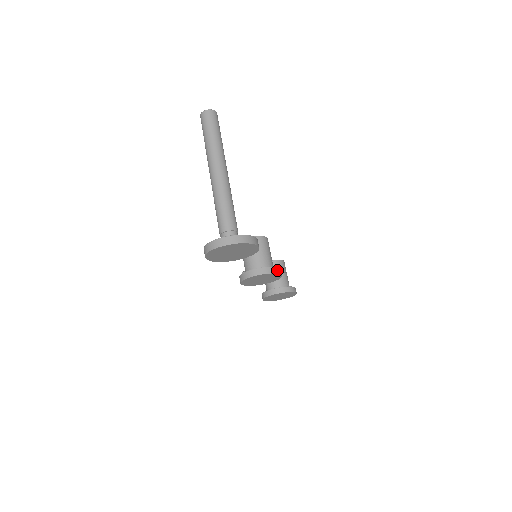
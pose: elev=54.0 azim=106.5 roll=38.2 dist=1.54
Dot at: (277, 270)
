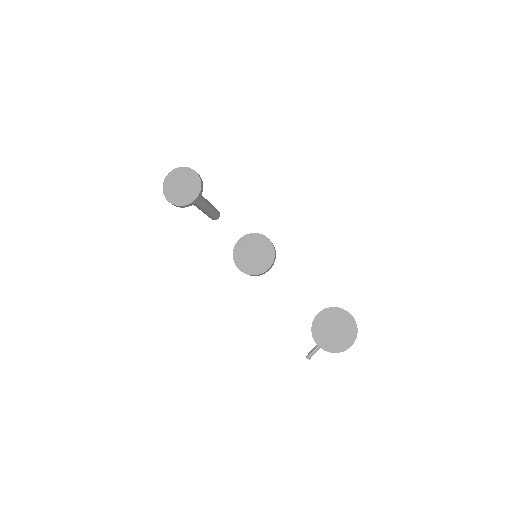
Dot at: (260, 235)
